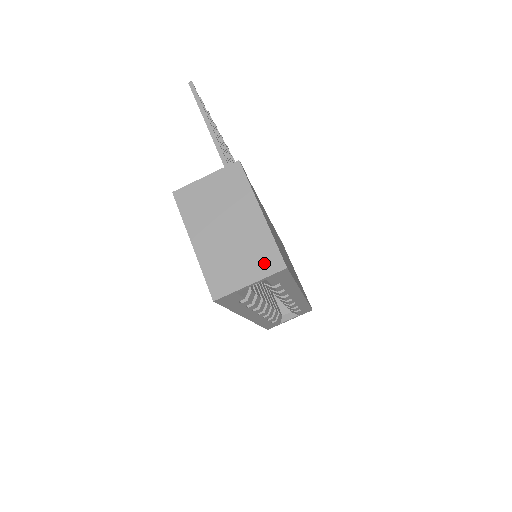
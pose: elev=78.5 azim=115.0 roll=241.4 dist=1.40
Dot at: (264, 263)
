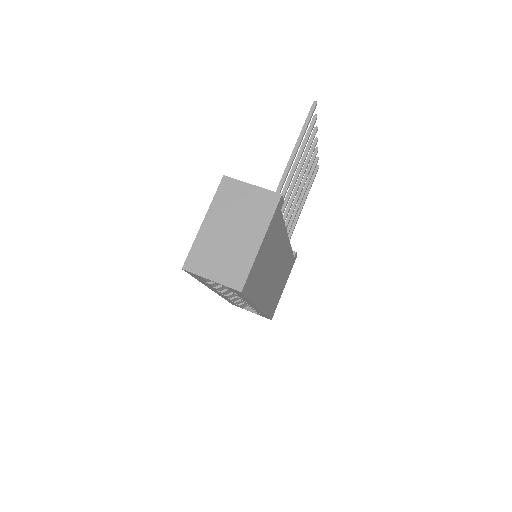
Dot at: (232, 275)
